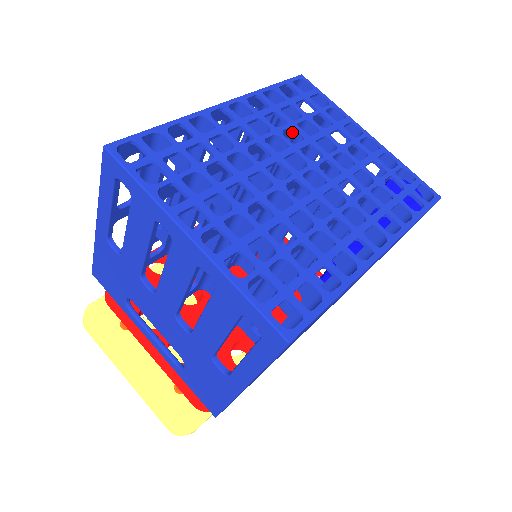
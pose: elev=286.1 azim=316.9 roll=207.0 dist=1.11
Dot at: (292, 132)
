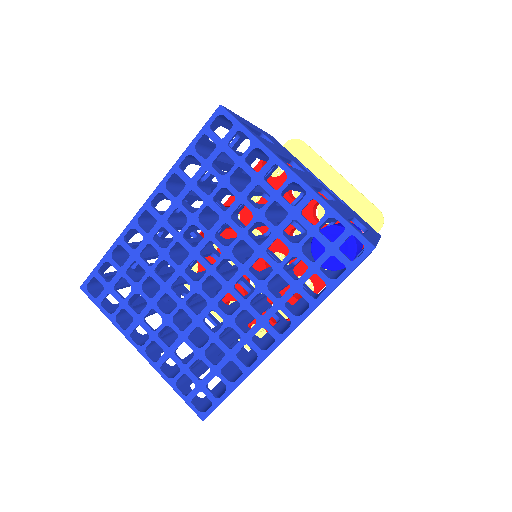
Dot at: (216, 198)
